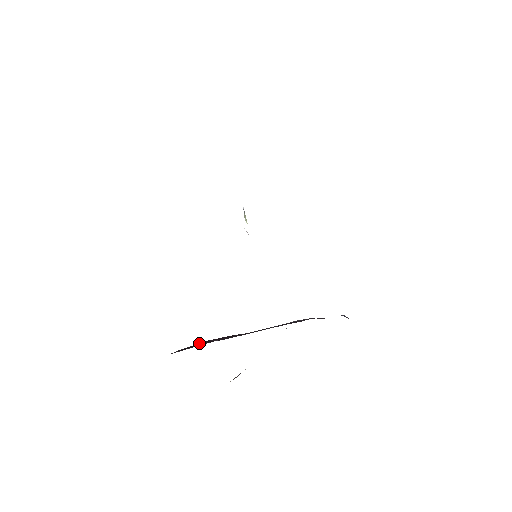
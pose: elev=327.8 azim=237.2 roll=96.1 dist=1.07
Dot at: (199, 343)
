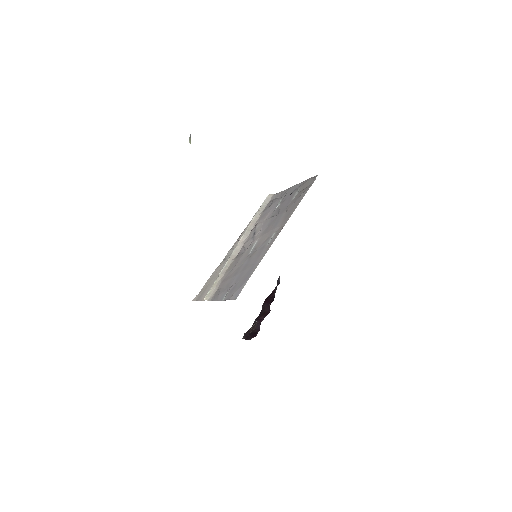
Dot at: occluded
